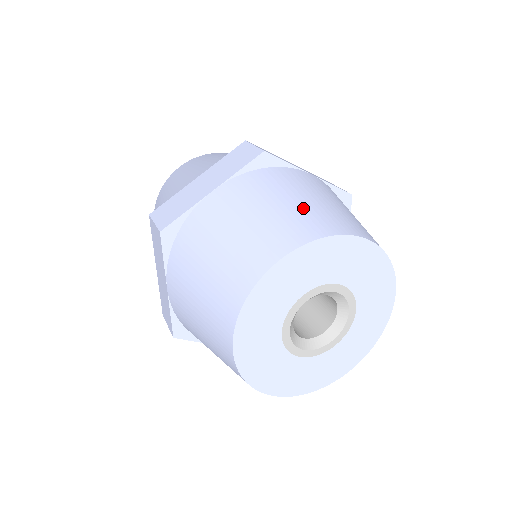
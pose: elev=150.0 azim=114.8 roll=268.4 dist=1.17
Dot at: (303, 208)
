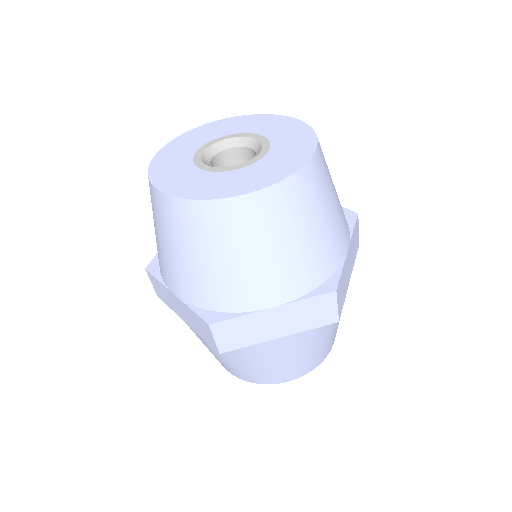
Dot at: occluded
